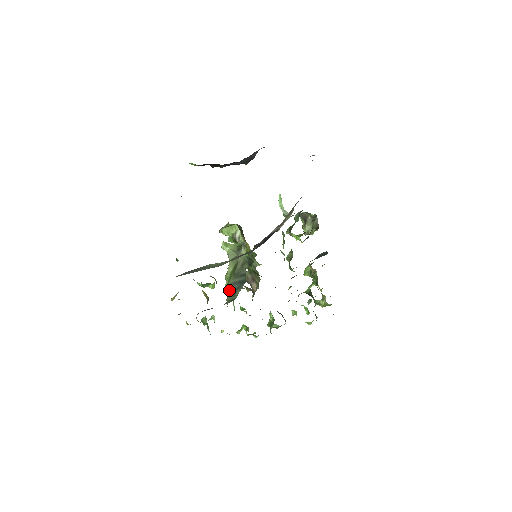
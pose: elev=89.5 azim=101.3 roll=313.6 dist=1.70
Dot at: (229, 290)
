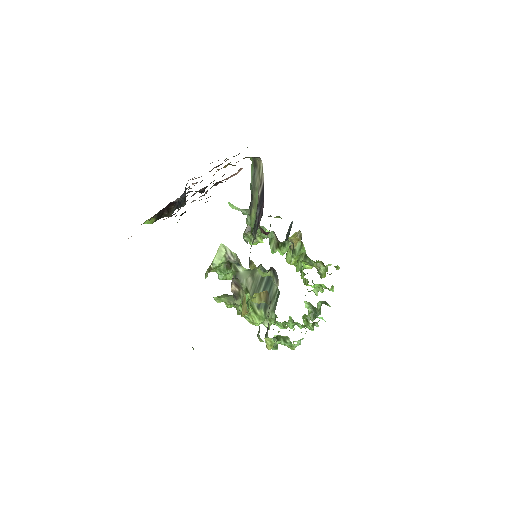
Dot at: (262, 311)
